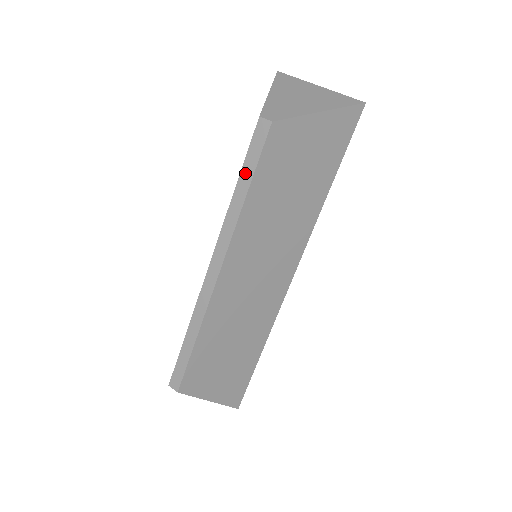
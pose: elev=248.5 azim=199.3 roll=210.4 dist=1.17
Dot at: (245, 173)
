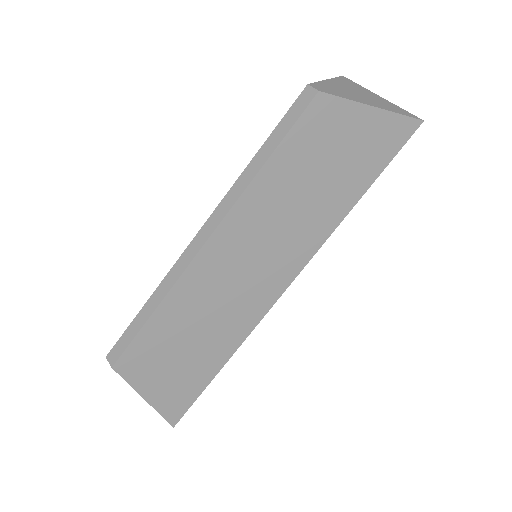
Dot at: (273, 138)
